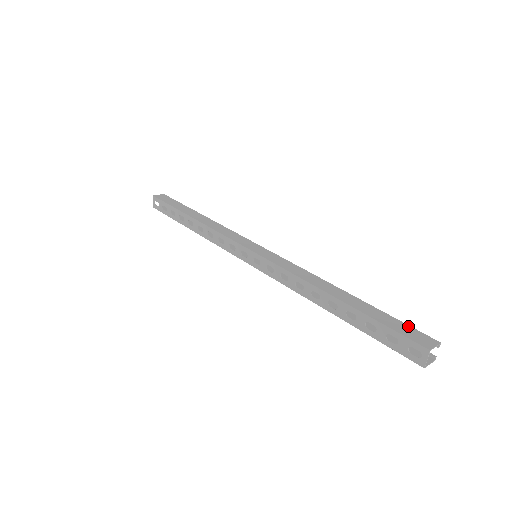
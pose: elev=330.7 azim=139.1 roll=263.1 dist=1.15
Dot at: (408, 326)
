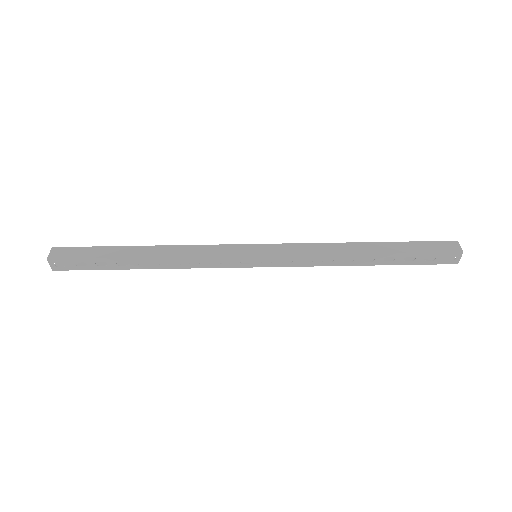
Dot at: (431, 242)
